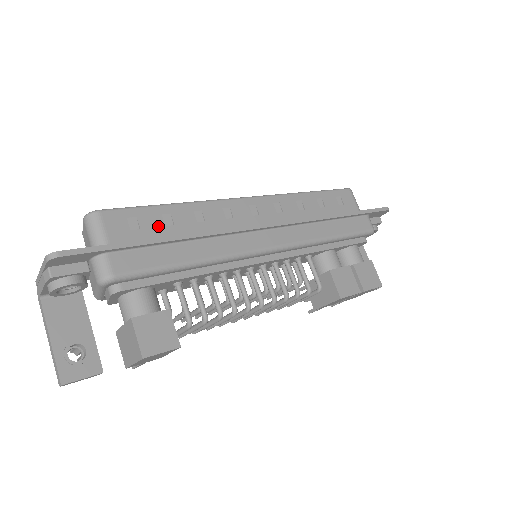
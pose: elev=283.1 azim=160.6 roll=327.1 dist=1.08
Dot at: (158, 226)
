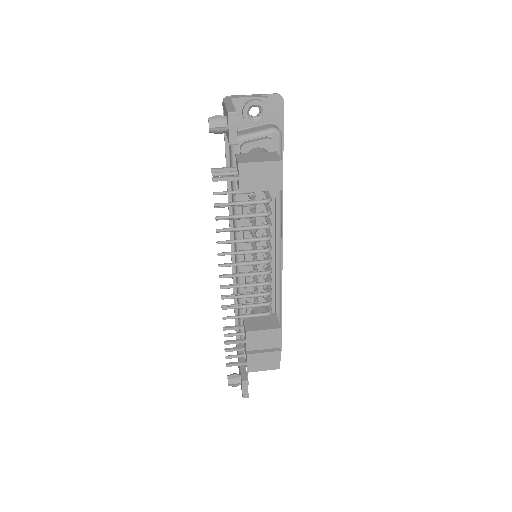
Dot at: occluded
